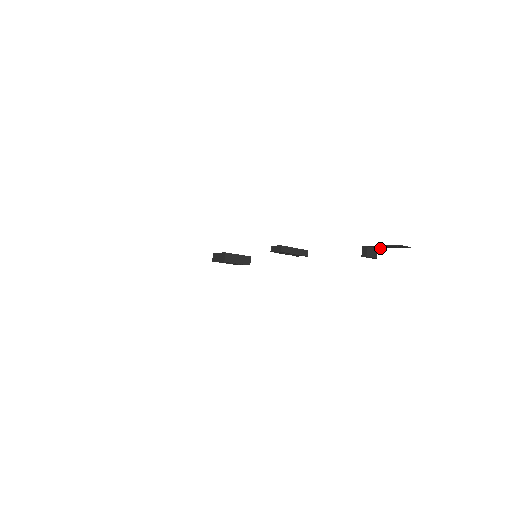
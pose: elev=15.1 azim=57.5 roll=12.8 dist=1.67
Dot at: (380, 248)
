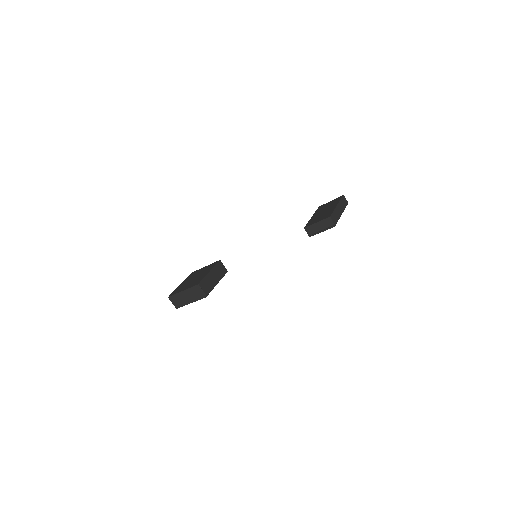
Dot at: out of frame
